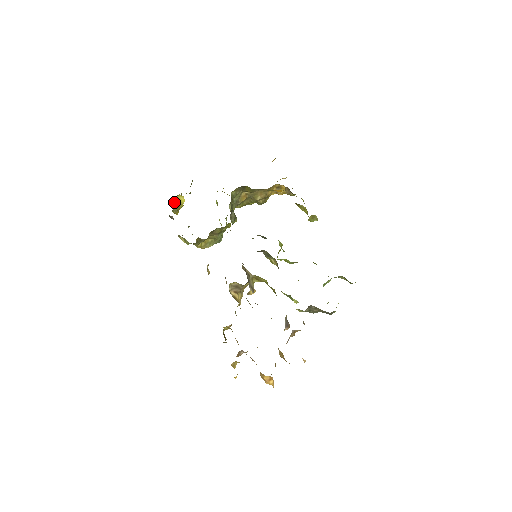
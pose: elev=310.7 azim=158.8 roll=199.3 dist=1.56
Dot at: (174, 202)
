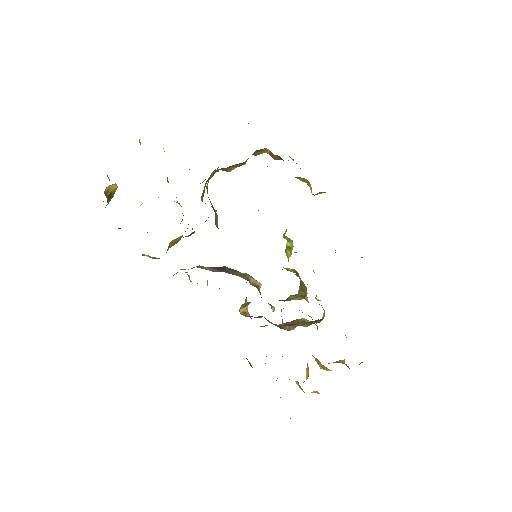
Dot at: occluded
